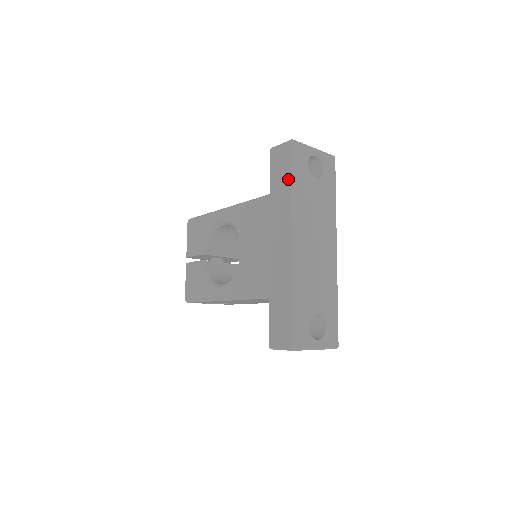
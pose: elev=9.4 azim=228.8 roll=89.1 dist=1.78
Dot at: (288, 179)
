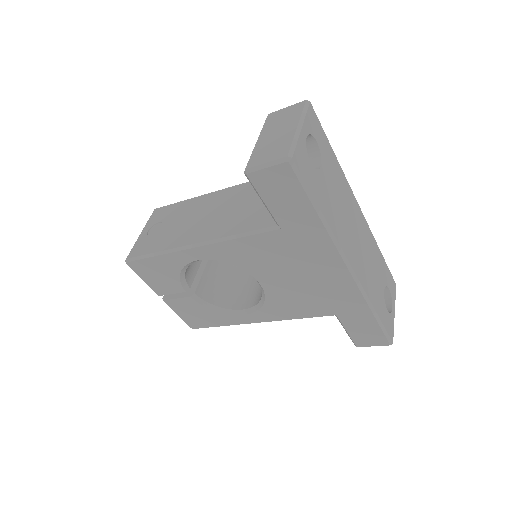
Dot at: (310, 210)
